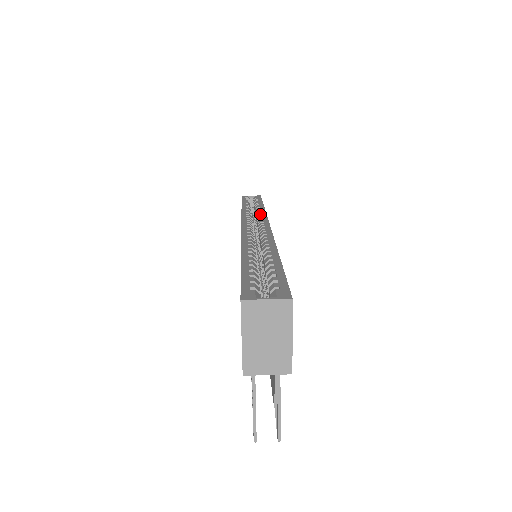
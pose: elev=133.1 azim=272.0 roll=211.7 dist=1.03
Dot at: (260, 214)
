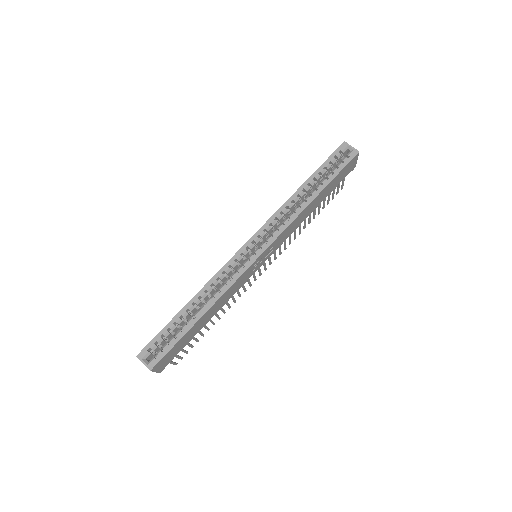
Dot at: (284, 223)
